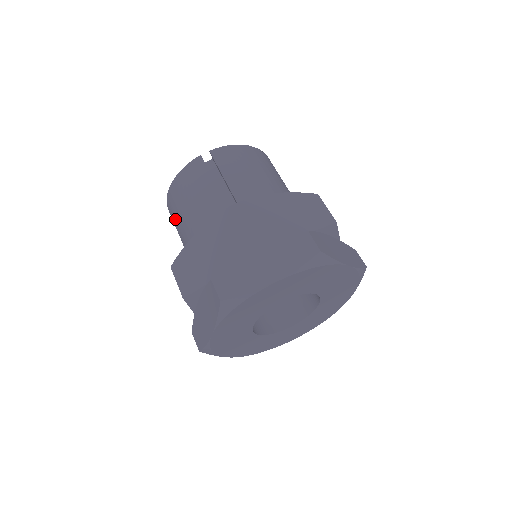
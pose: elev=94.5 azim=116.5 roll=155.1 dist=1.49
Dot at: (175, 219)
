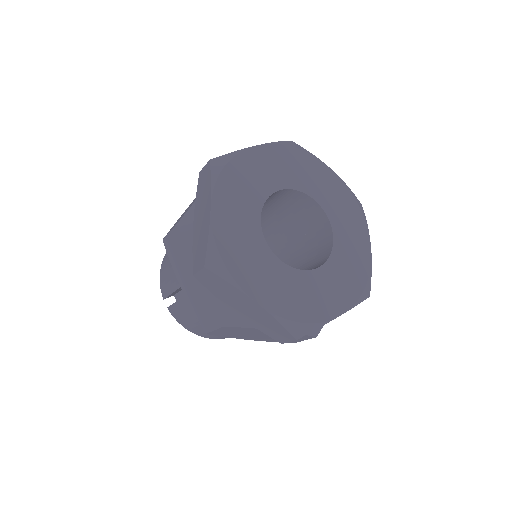
Dot at: (168, 271)
